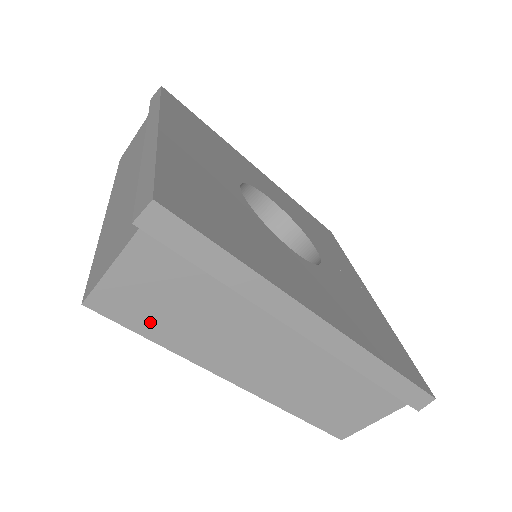
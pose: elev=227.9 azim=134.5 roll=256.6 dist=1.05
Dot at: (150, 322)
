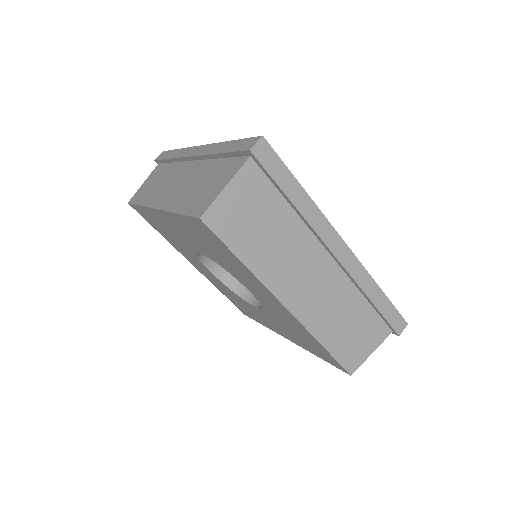
Dot at: (240, 239)
